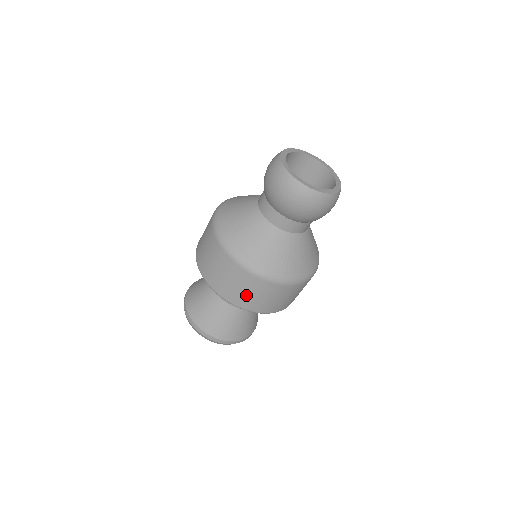
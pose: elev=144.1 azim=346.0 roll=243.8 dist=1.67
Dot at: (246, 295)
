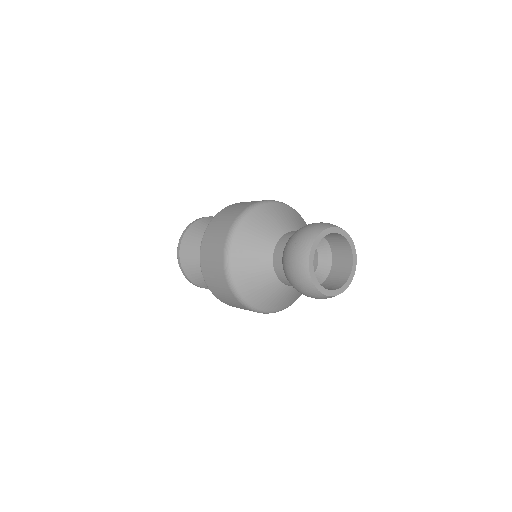
Dot at: occluded
